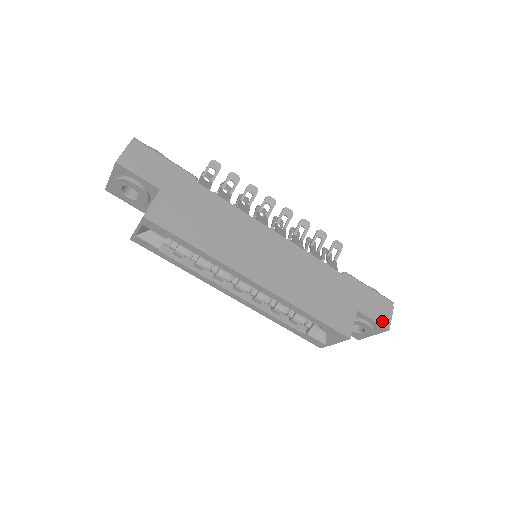
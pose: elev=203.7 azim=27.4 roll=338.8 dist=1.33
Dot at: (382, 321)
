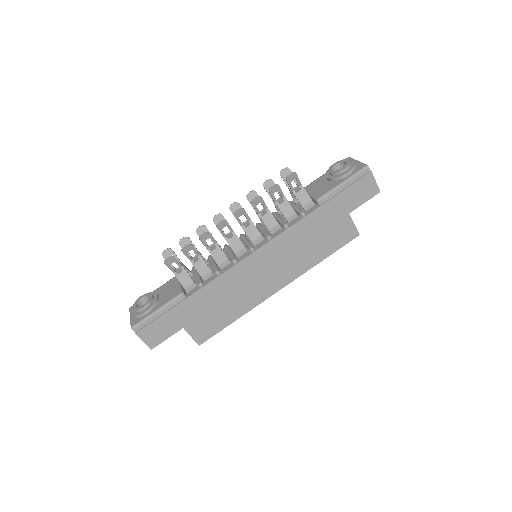
Dot at: (371, 194)
